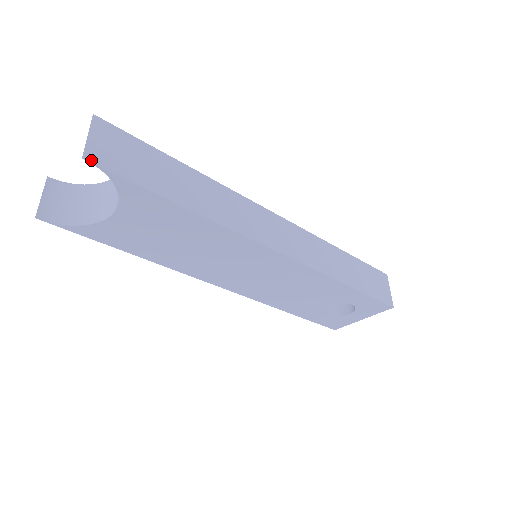
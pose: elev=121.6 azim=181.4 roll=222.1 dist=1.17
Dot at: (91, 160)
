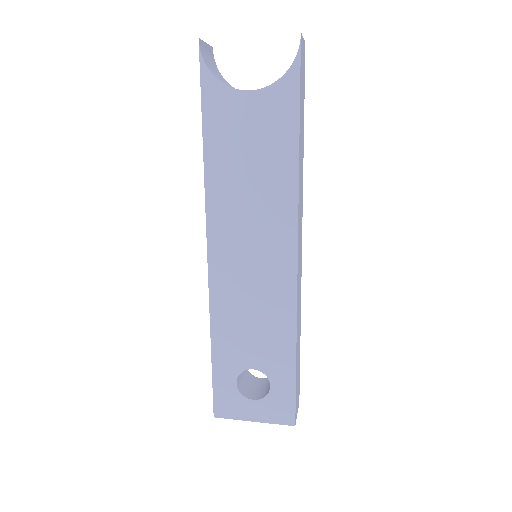
Dot at: (301, 40)
